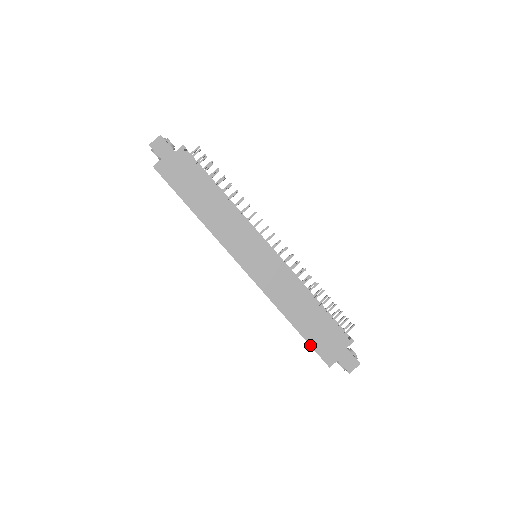
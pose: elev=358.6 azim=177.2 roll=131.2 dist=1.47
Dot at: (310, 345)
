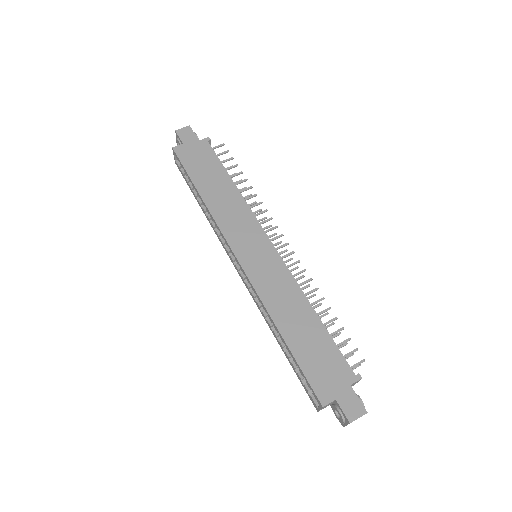
Dot at: (301, 369)
